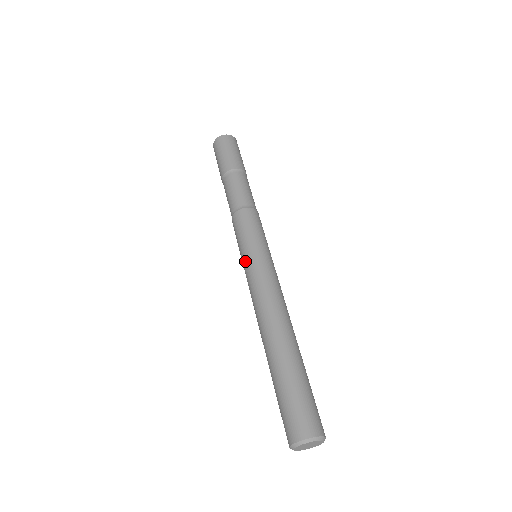
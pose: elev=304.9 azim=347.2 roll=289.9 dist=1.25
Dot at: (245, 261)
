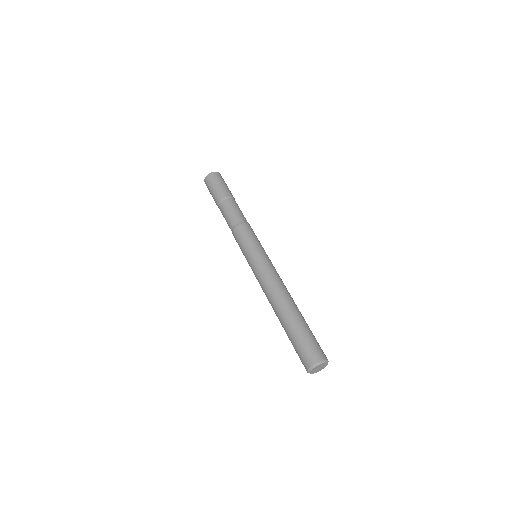
Dot at: (252, 259)
